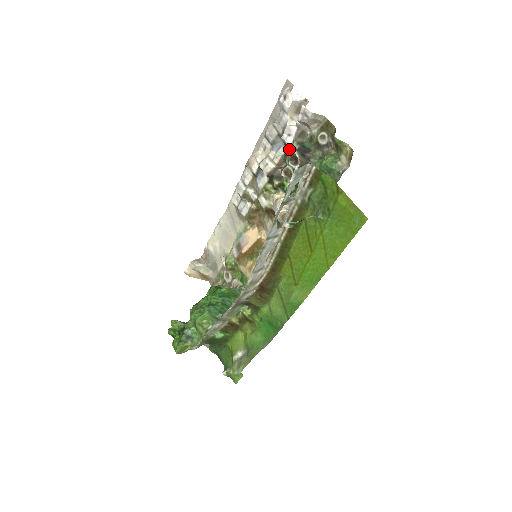
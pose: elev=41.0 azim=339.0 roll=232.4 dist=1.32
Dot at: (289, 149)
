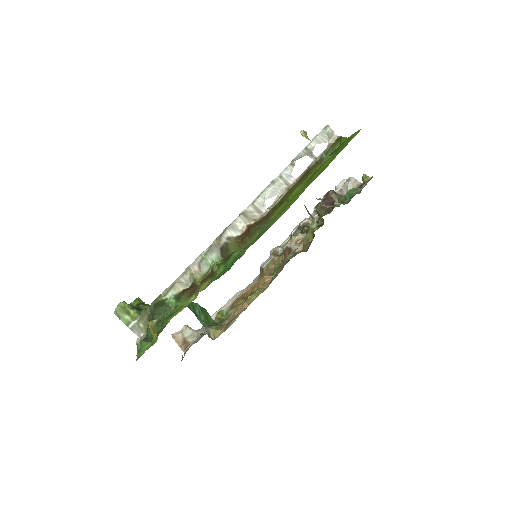
Dot at: occluded
